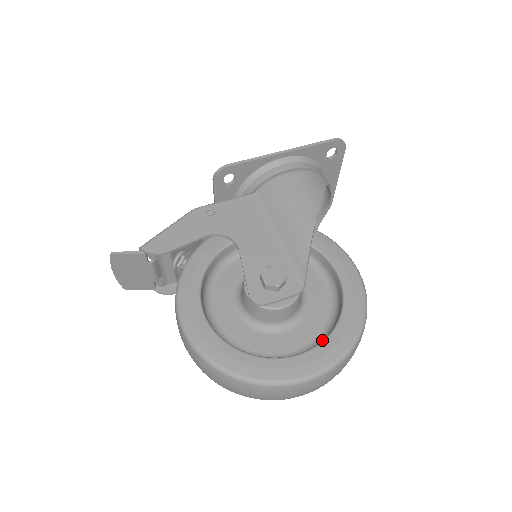
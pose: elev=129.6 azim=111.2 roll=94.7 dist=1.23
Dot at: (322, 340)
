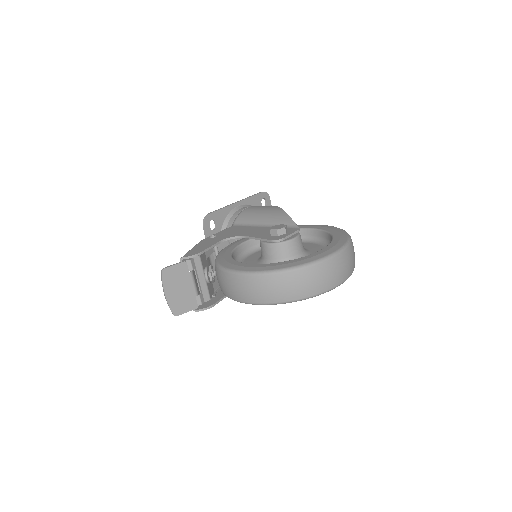
Dot at: occluded
